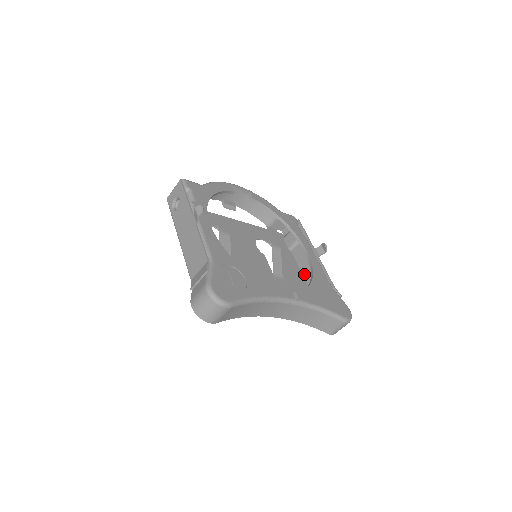
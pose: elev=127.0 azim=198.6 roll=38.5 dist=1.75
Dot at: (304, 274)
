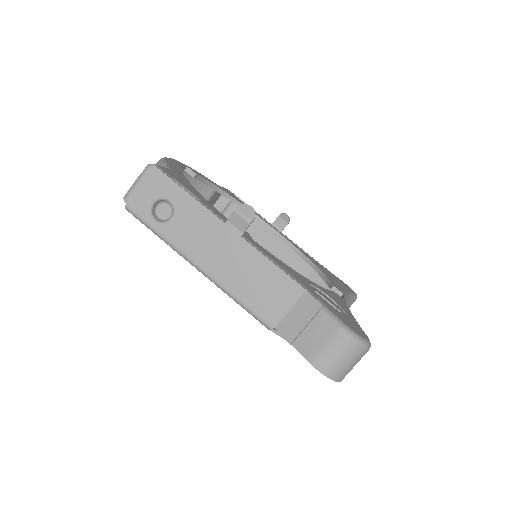
Dot at: occluded
